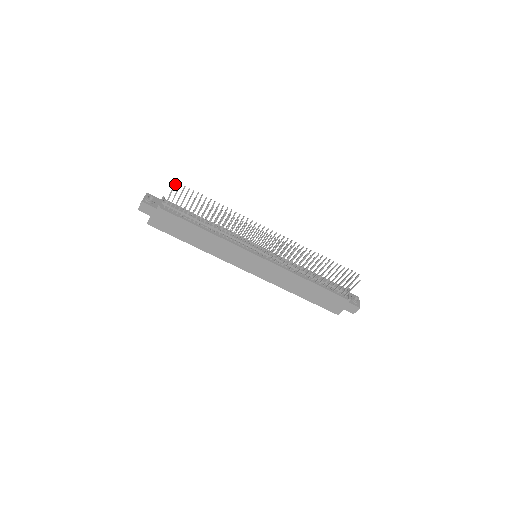
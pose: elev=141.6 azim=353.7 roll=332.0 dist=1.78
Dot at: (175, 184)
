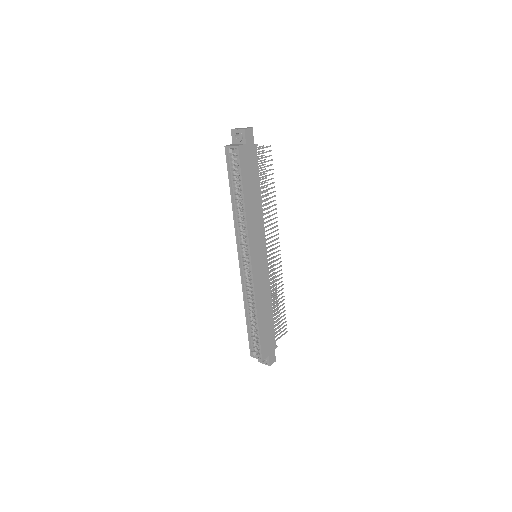
Dot at: (262, 146)
